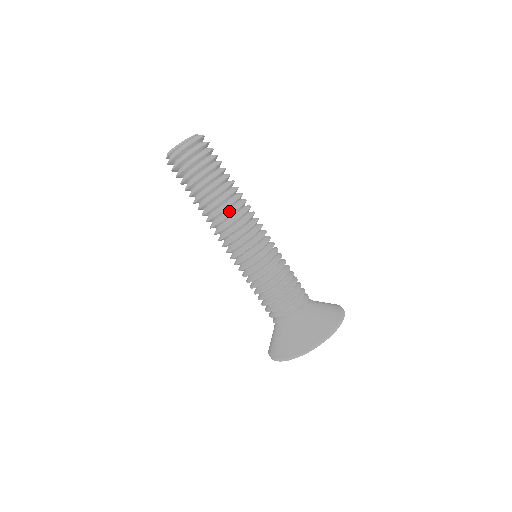
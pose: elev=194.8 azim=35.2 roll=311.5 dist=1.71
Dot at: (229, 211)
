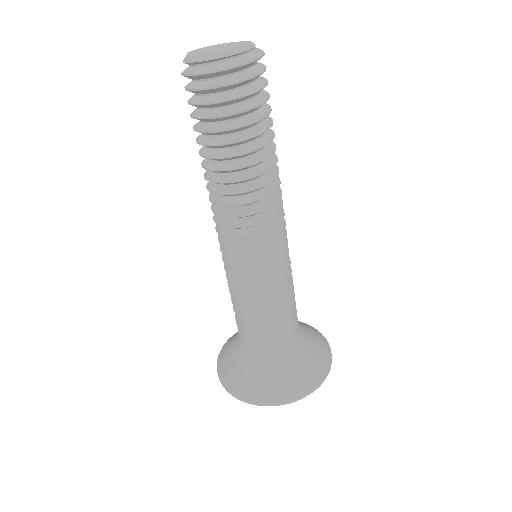
Dot at: (271, 185)
